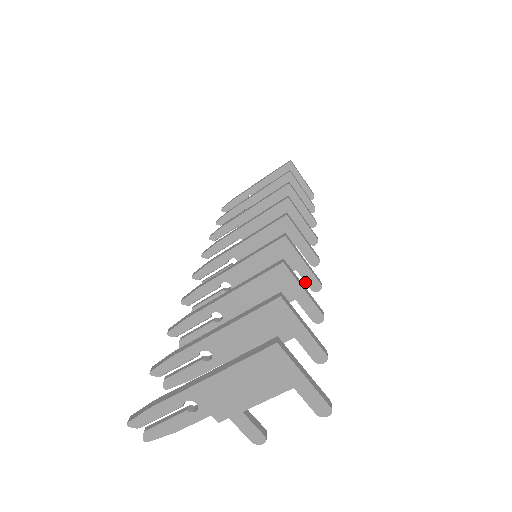
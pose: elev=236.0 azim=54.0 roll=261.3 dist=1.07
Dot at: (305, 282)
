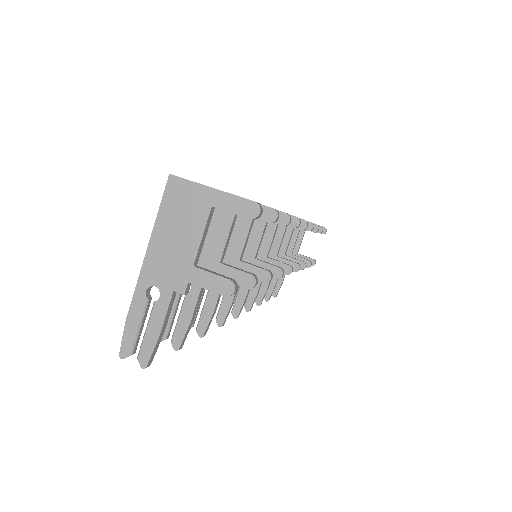
Dot at: occluded
